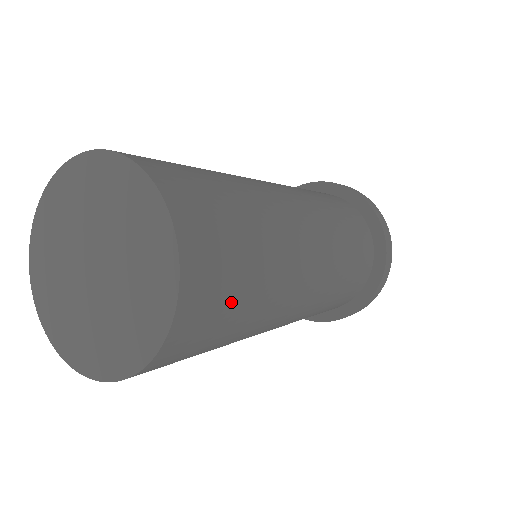
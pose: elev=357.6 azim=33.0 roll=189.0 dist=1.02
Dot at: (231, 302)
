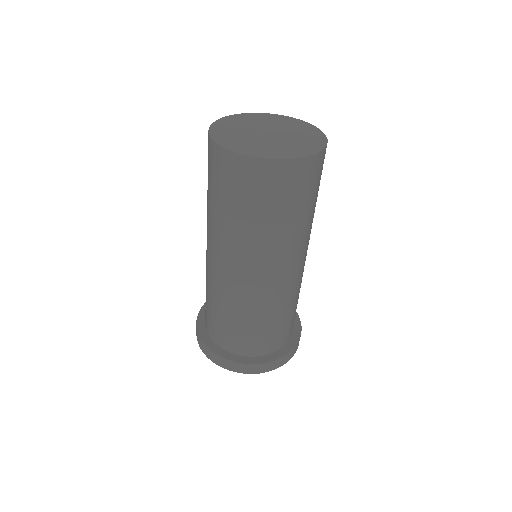
Dot at: (292, 200)
